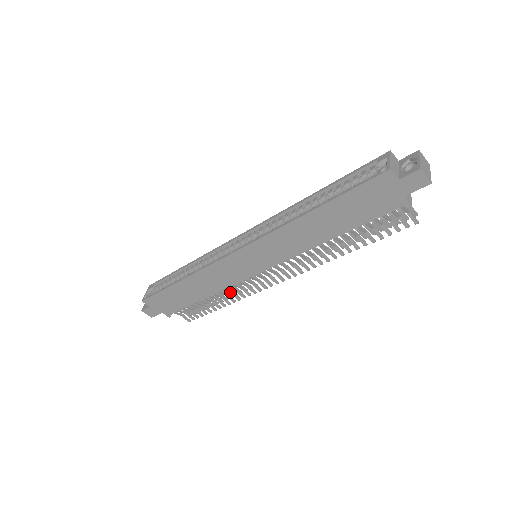
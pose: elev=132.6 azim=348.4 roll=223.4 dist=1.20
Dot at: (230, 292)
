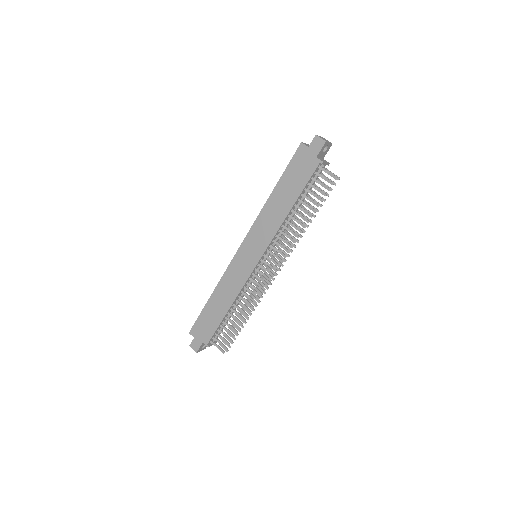
Dot at: (246, 301)
